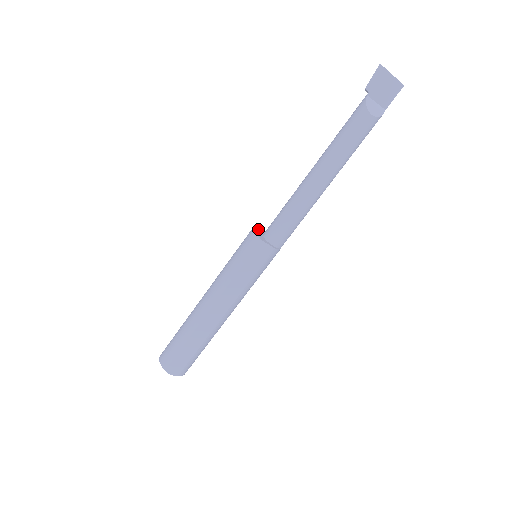
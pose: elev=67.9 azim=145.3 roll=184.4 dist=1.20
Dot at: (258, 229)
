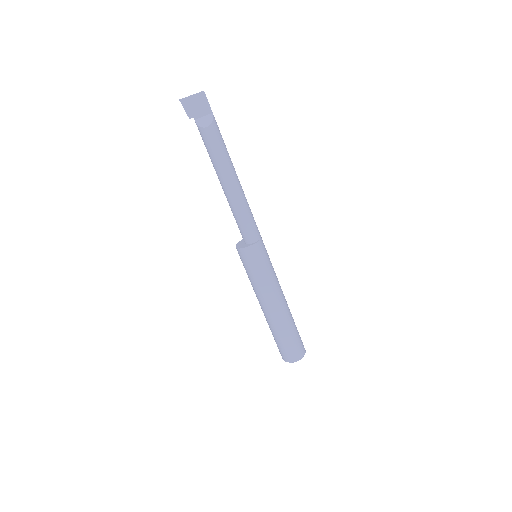
Dot at: (241, 241)
